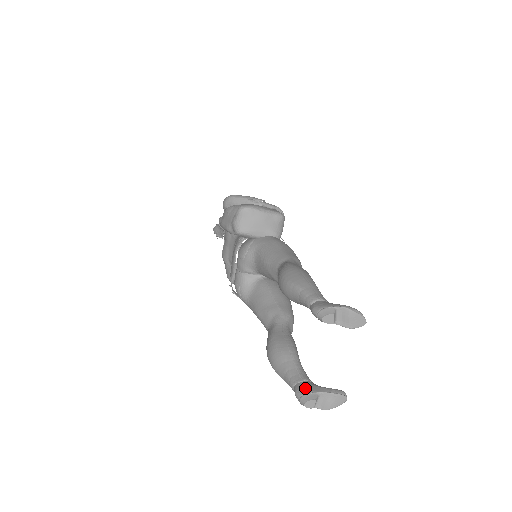
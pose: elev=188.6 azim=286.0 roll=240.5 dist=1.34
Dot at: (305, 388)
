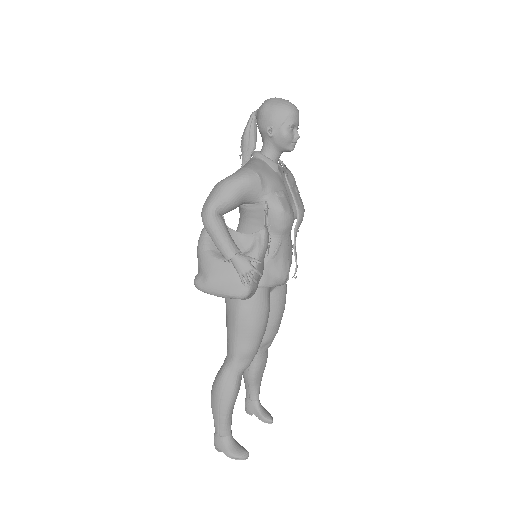
Dot at: (248, 406)
